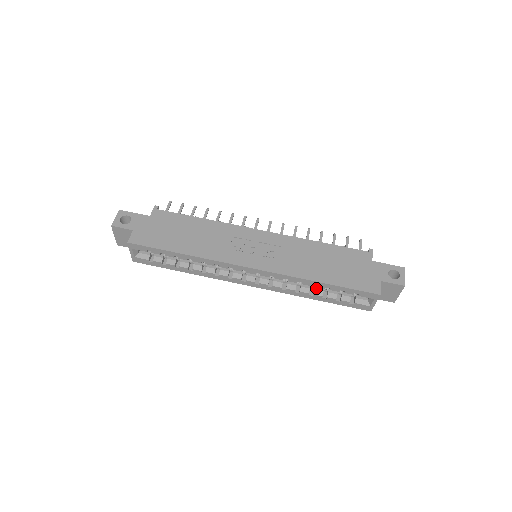
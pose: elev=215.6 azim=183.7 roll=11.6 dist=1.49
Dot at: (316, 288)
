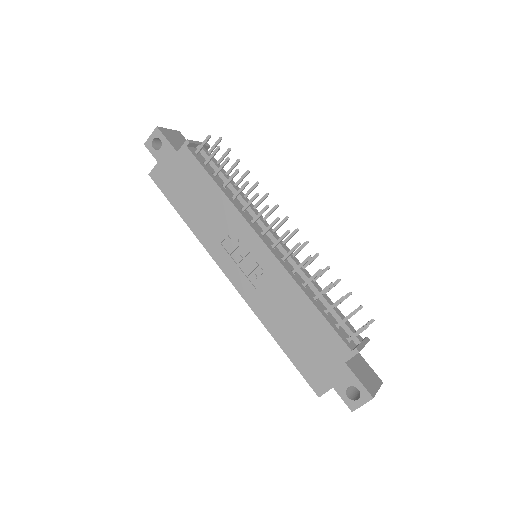
Dot at: occluded
